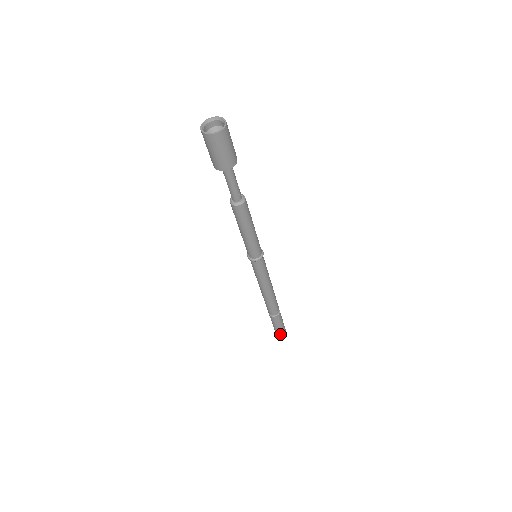
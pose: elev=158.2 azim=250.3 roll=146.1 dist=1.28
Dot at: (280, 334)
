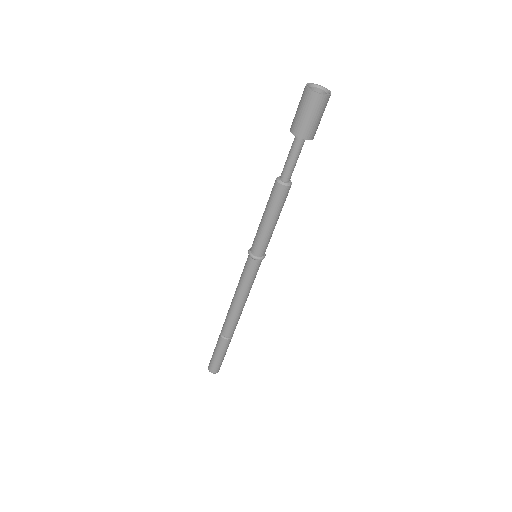
Dot at: (220, 365)
